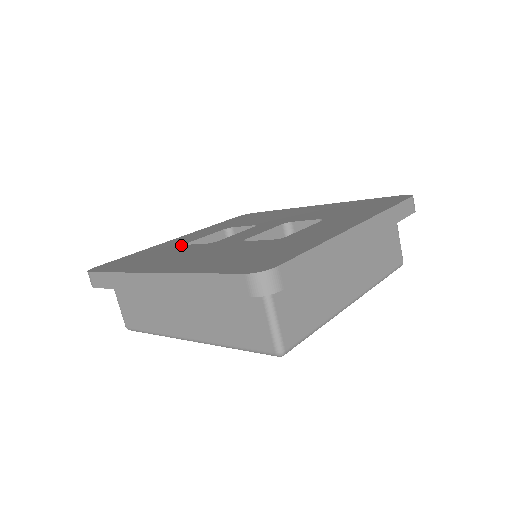
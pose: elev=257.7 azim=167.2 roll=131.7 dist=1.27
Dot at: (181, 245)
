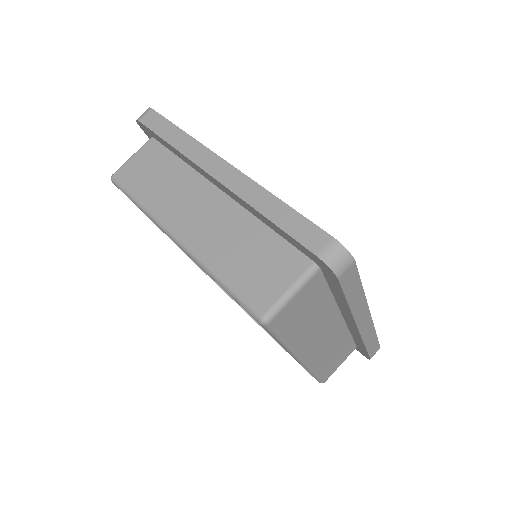
Dot at: occluded
